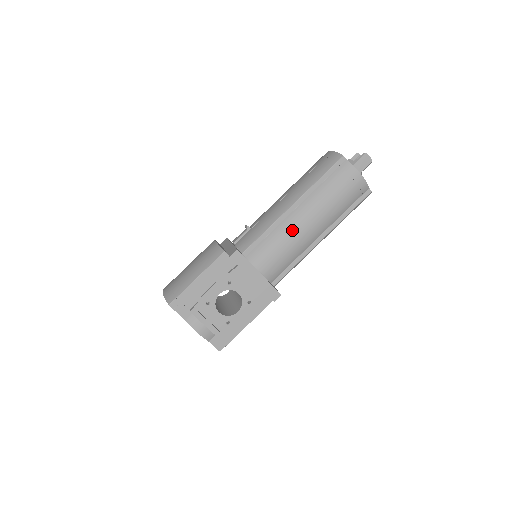
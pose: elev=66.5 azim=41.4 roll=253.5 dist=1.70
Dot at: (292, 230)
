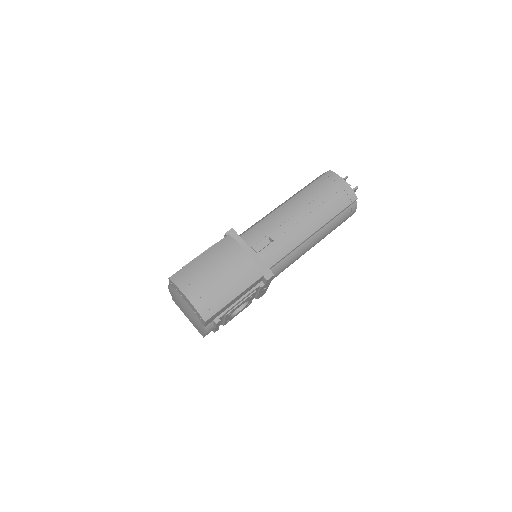
Dot at: (303, 252)
